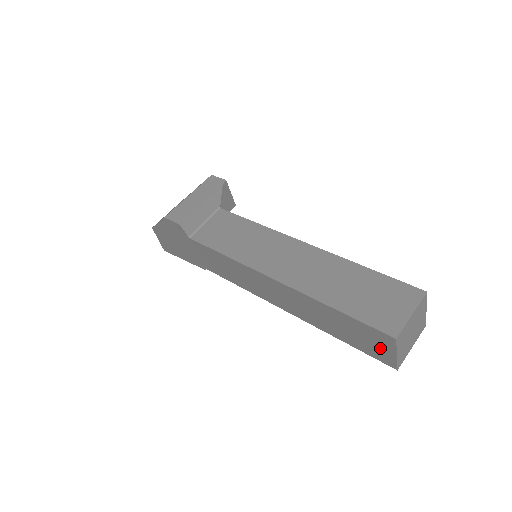
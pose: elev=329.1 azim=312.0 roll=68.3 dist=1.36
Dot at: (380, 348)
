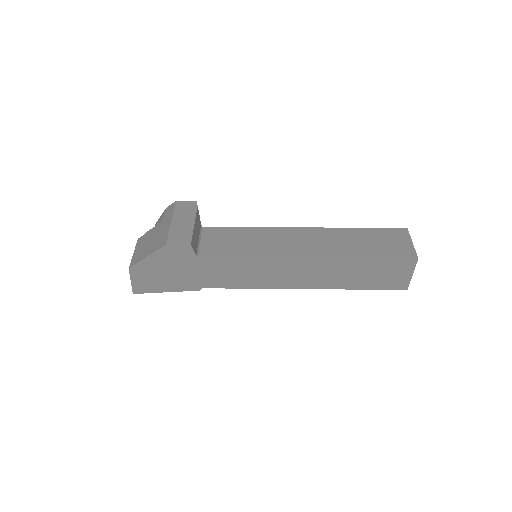
Dot at: (399, 276)
